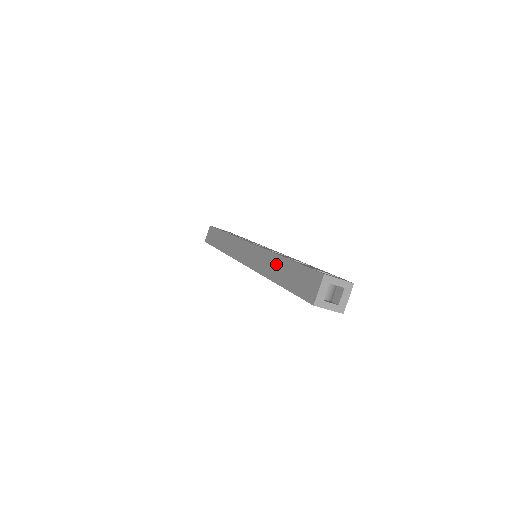
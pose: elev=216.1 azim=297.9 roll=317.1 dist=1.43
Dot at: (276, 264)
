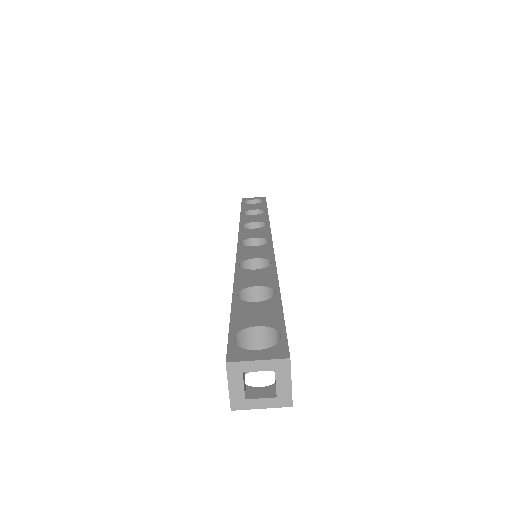
Dot at: occluded
